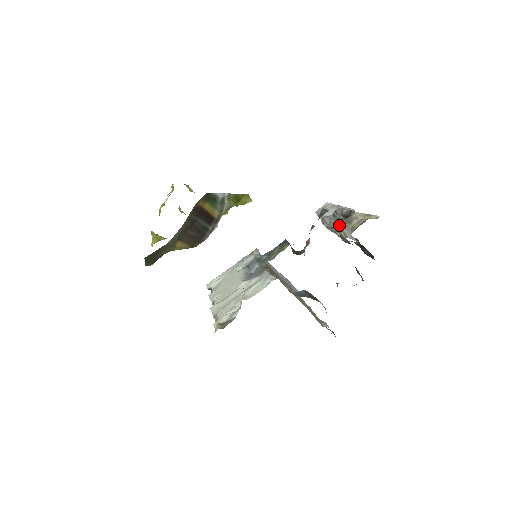
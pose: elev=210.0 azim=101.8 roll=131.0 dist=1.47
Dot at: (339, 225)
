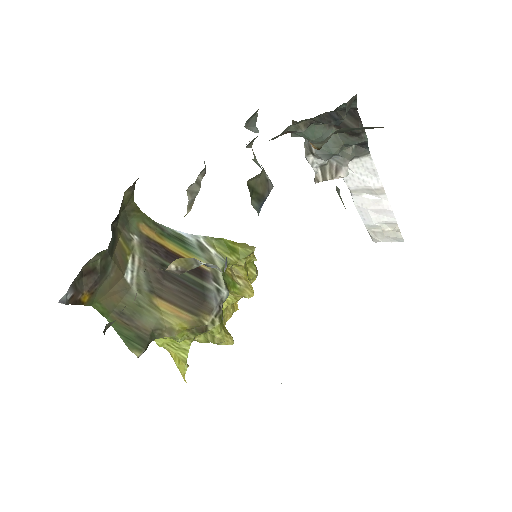
Dot at: occluded
